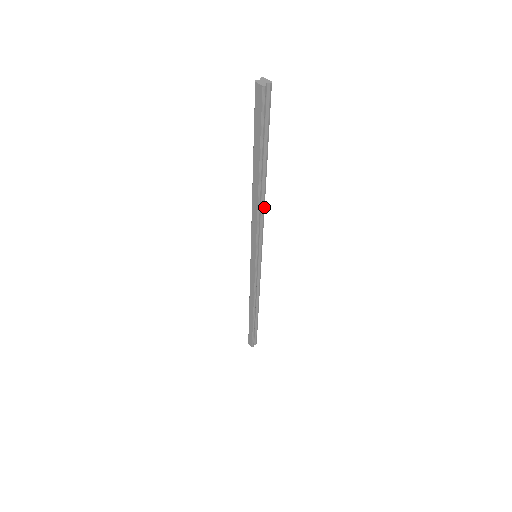
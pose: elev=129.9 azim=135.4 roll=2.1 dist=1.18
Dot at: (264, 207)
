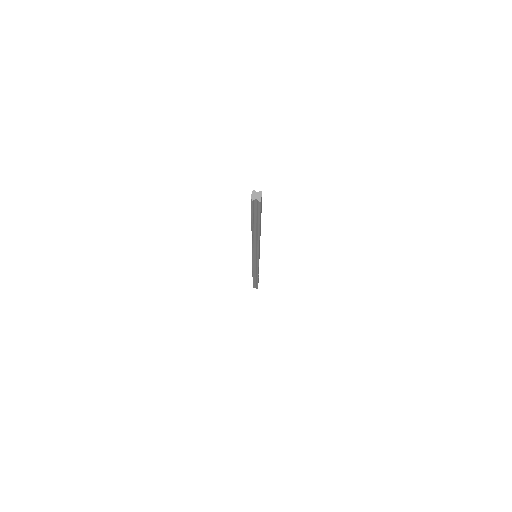
Dot at: (259, 243)
